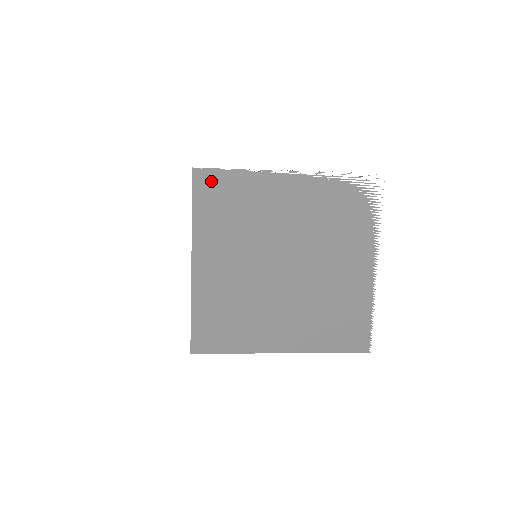
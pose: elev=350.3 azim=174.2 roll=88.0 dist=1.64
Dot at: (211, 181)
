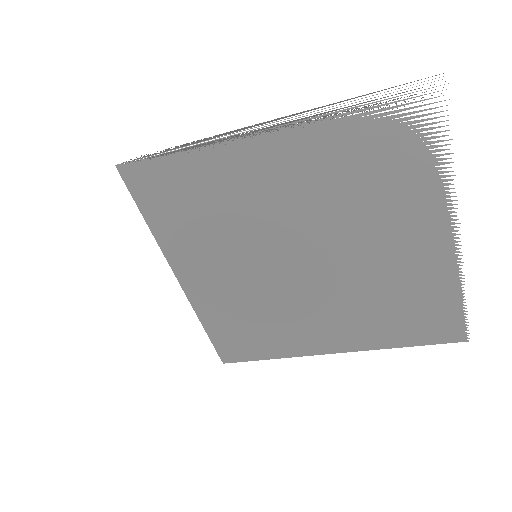
Dot at: (149, 176)
